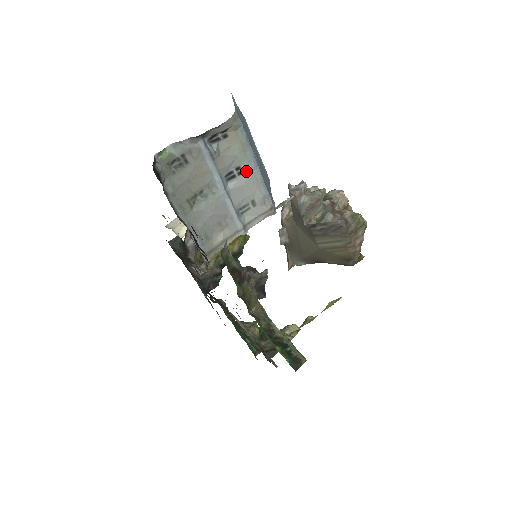
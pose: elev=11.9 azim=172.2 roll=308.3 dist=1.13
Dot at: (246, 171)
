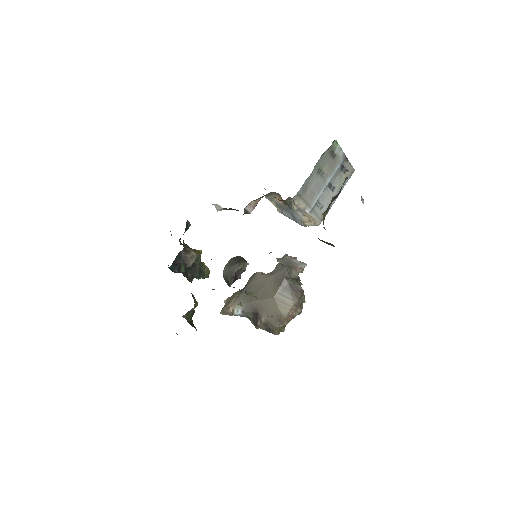
Dot at: (334, 193)
